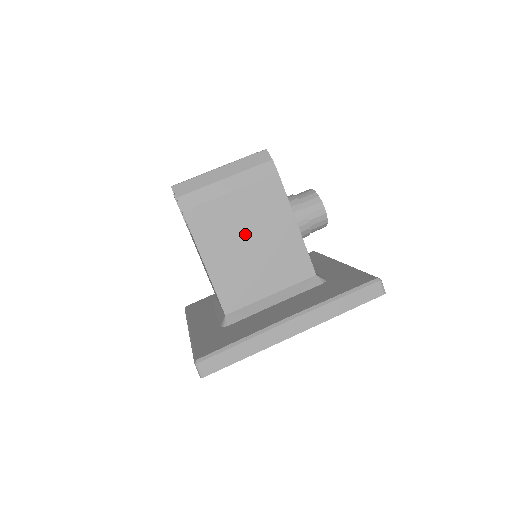
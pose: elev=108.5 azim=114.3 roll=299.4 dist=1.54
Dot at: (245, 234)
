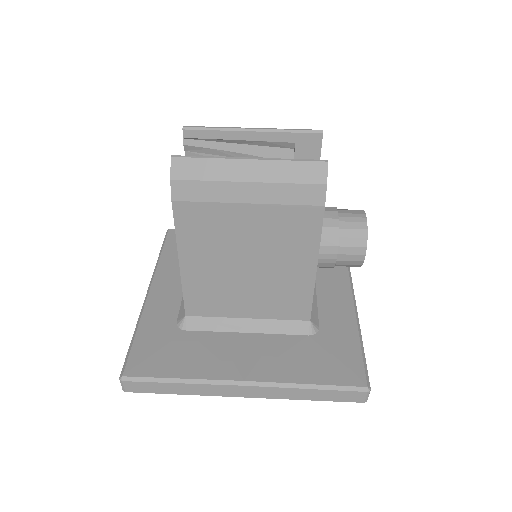
Dot at: (244, 254)
